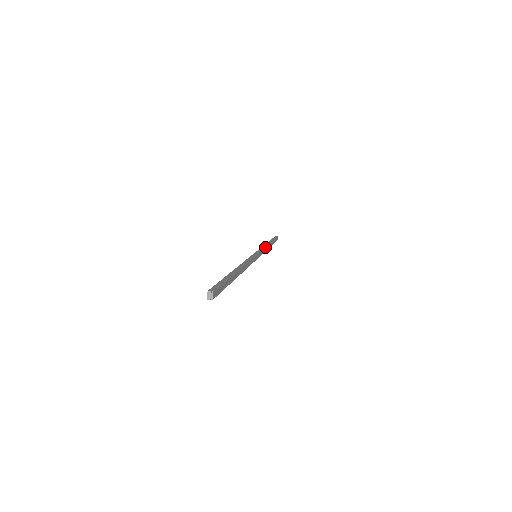
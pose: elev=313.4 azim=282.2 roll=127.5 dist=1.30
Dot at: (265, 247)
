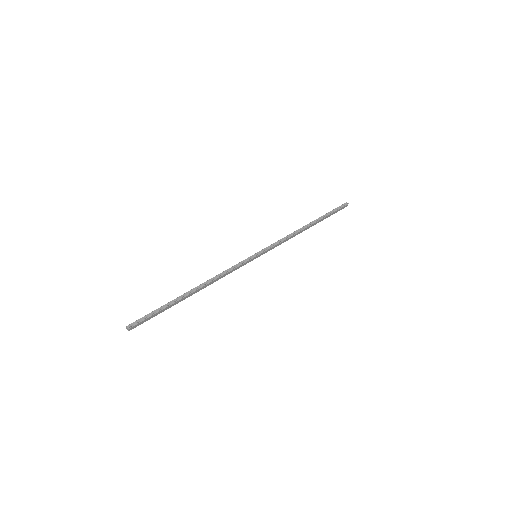
Dot at: (287, 238)
